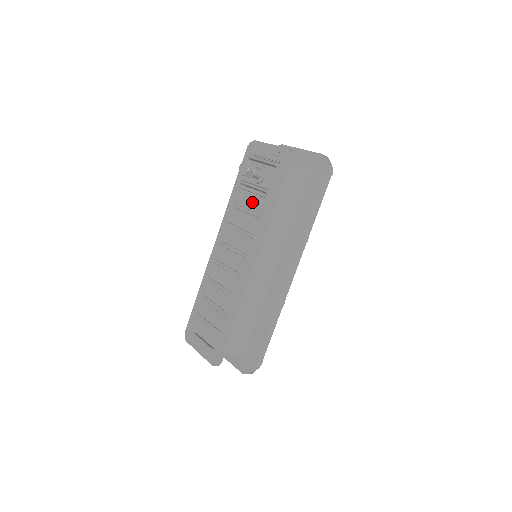
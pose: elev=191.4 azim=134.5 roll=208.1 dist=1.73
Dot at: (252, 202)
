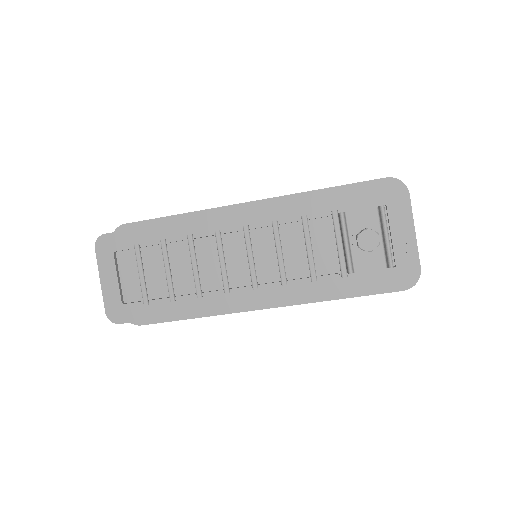
Dot at: (323, 244)
